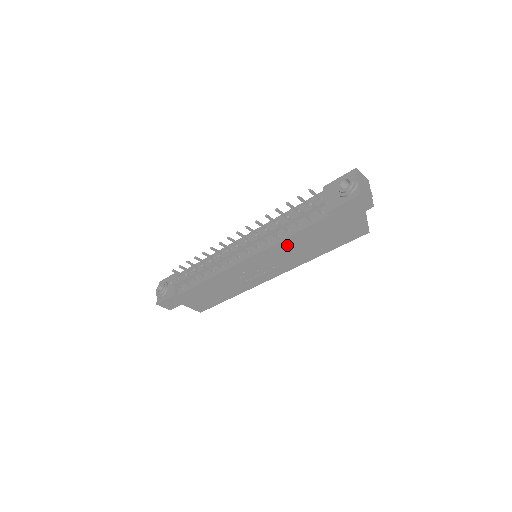
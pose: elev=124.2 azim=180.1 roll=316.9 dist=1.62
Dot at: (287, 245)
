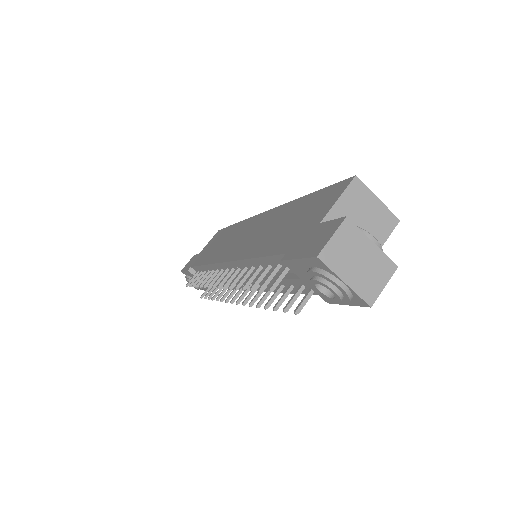
Dot at: occluded
